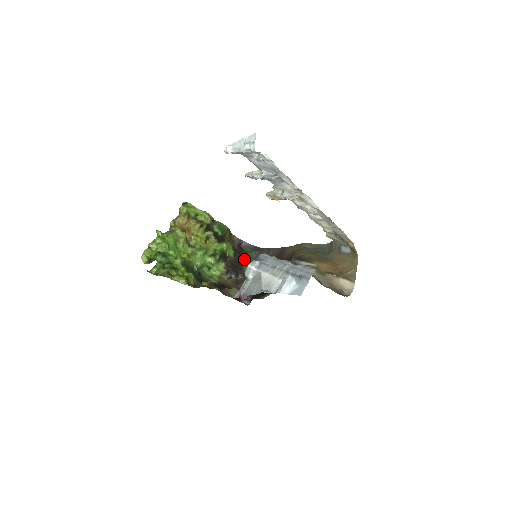
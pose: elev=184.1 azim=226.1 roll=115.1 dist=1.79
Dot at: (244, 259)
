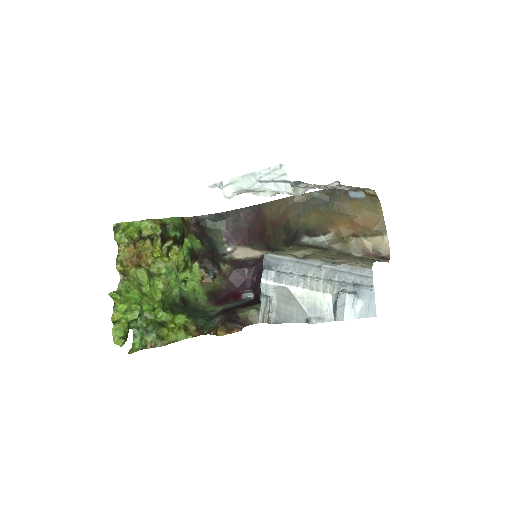
Dot at: (213, 240)
